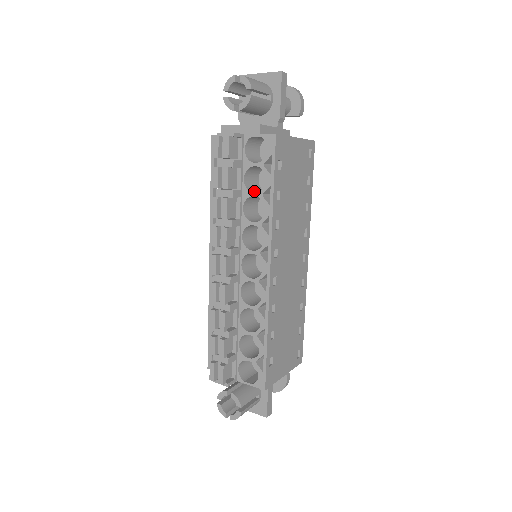
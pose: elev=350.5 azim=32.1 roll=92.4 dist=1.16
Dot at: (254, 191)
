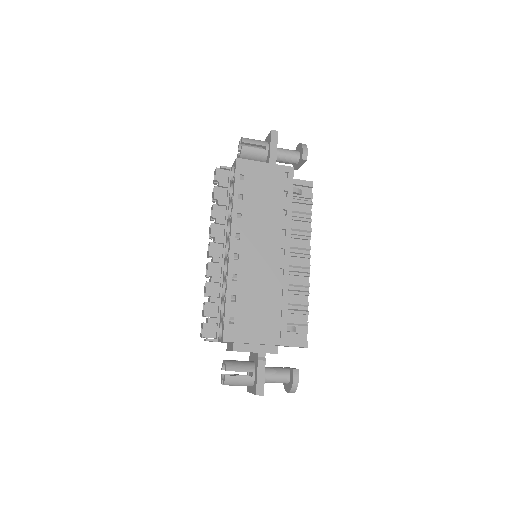
Dot at: occluded
